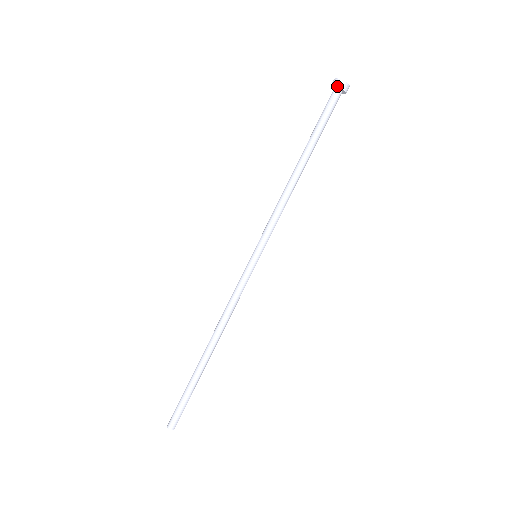
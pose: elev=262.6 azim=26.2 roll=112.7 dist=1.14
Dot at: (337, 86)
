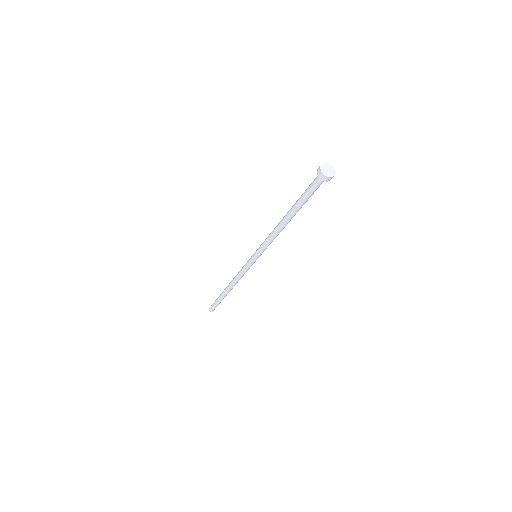
Dot at: occluded
